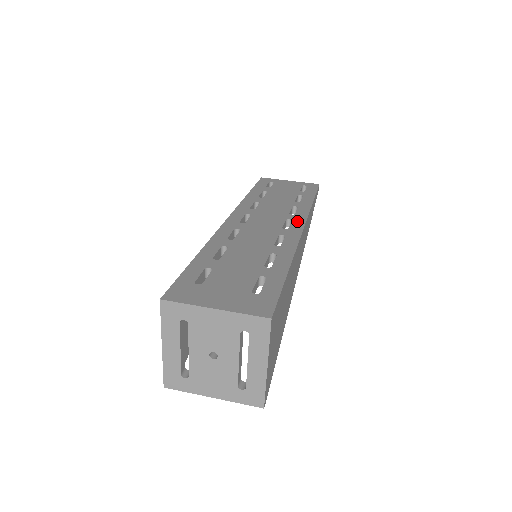
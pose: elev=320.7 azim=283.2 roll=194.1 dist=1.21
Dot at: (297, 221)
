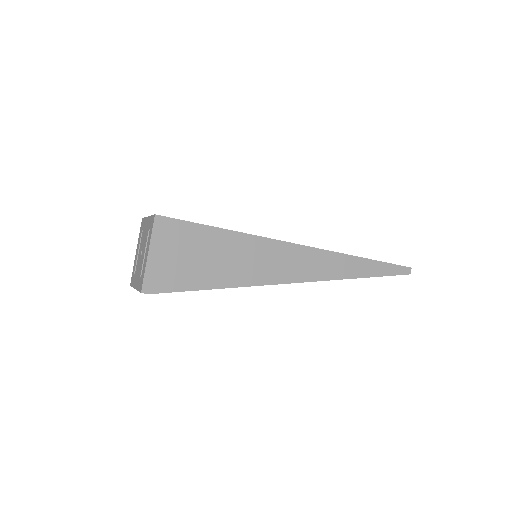
Dot at: occluded
